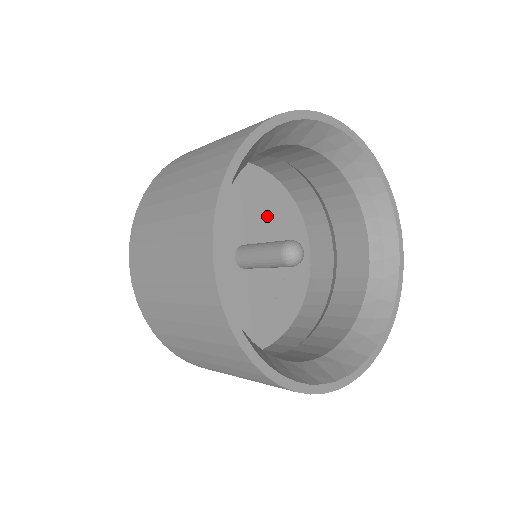
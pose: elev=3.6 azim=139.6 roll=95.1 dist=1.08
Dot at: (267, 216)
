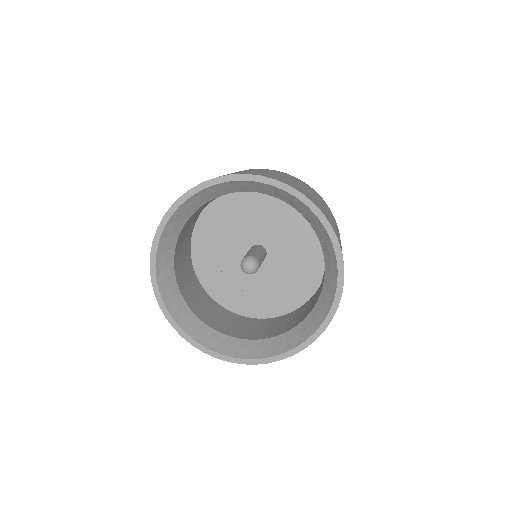
Dot at: (297, 249)
